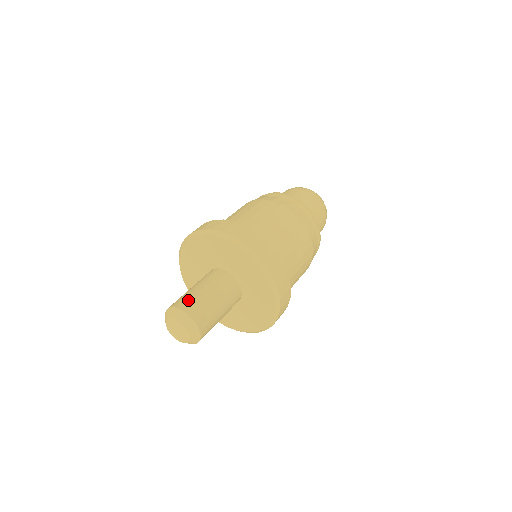
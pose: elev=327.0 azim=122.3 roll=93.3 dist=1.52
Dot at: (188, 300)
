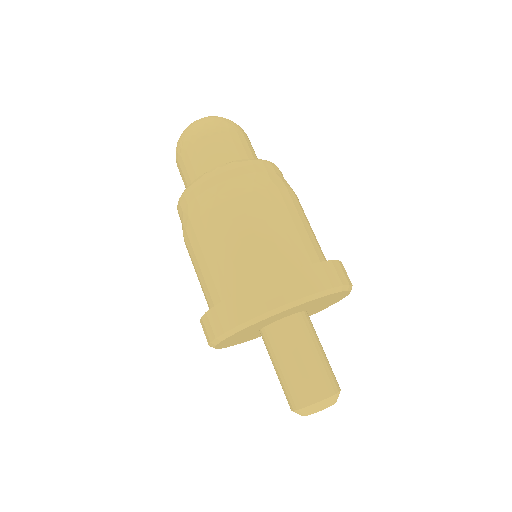
Dot at: (312, 385)
